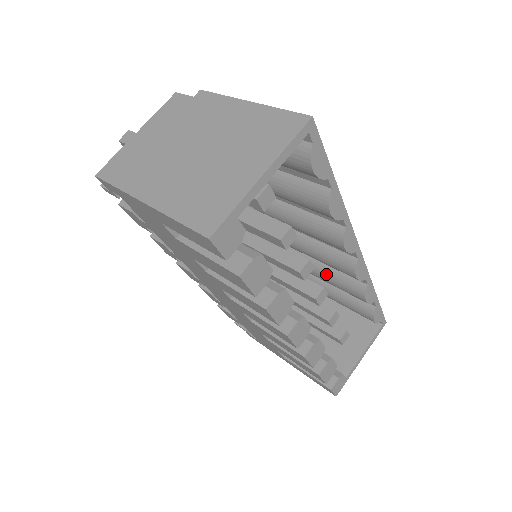
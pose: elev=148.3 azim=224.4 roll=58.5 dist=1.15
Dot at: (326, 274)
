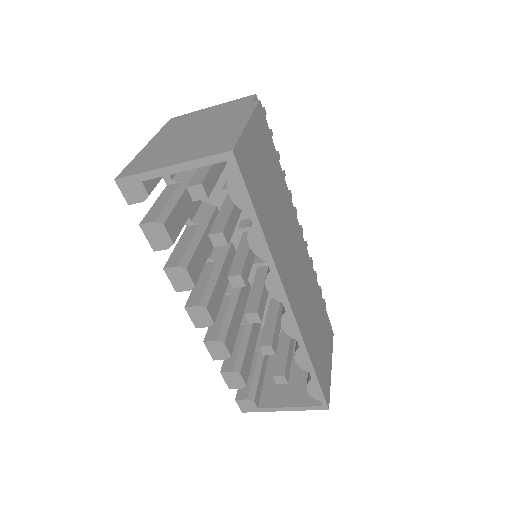
Dot at: occluded
